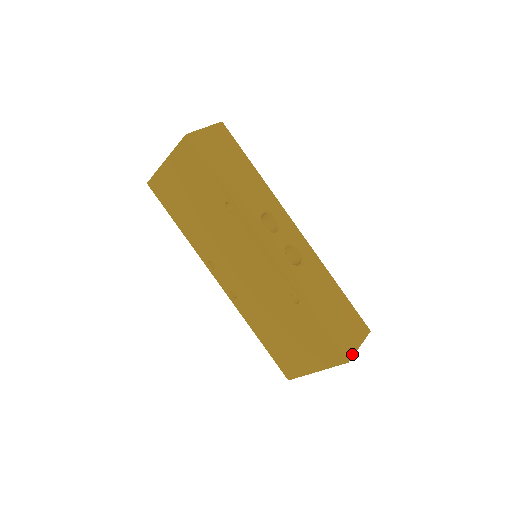
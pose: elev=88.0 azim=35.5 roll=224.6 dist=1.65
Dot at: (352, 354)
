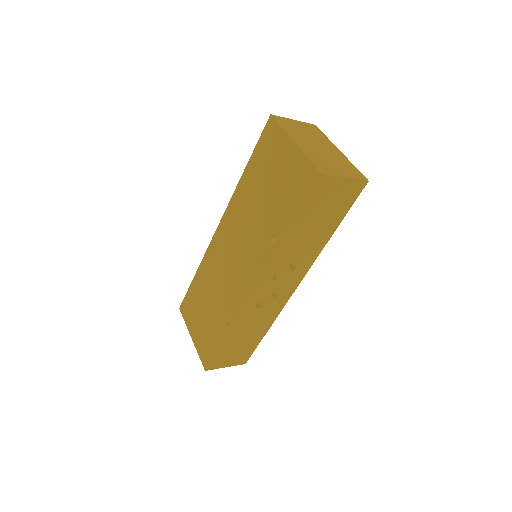
Dot at: (214, 368)
